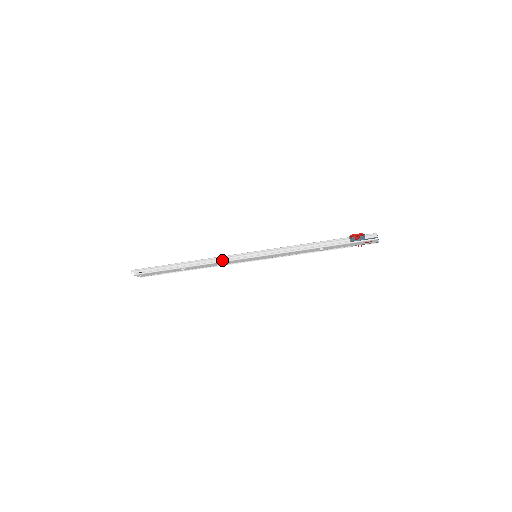
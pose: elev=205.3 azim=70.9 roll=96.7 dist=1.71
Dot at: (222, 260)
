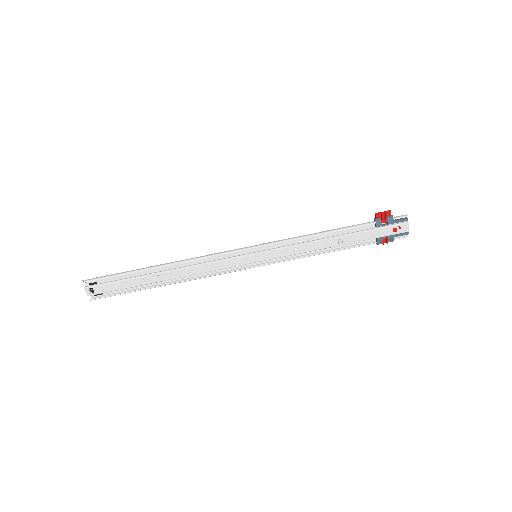
Dot at: (211, 260)
